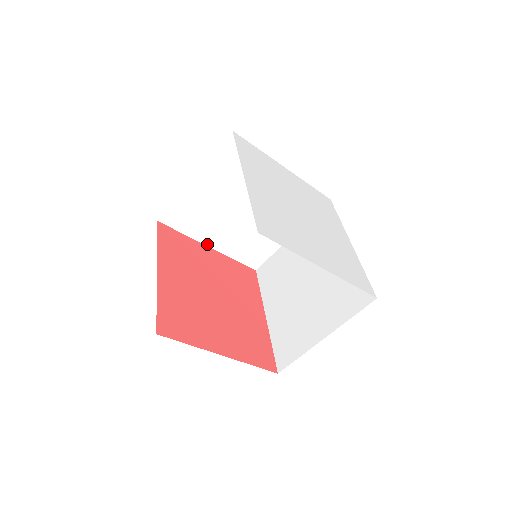
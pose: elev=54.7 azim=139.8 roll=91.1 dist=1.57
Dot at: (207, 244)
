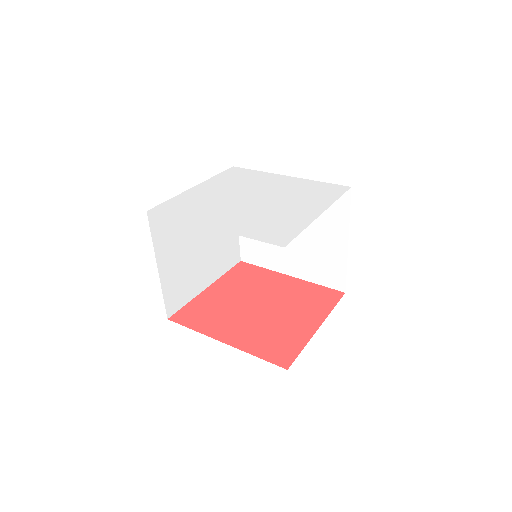
Dot at: (204, 288)
